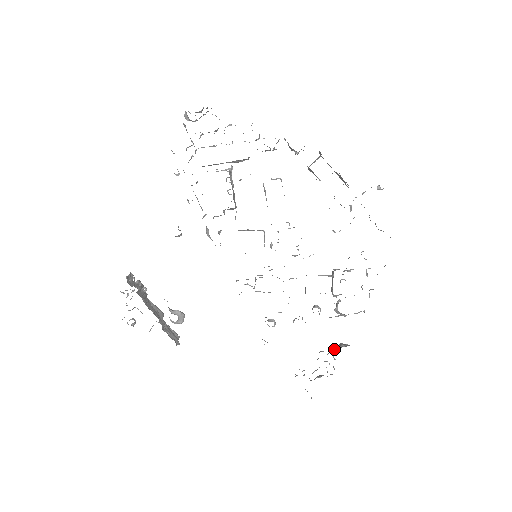
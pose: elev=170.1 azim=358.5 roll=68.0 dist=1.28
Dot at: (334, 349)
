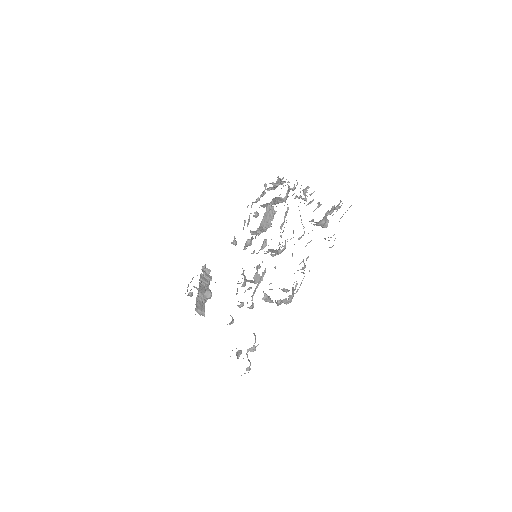
Dot at: occluded
